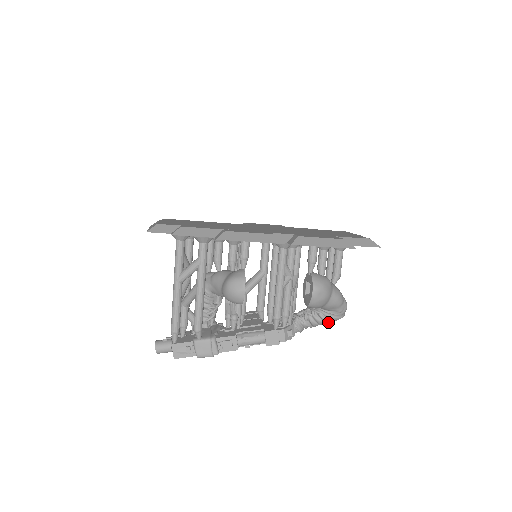
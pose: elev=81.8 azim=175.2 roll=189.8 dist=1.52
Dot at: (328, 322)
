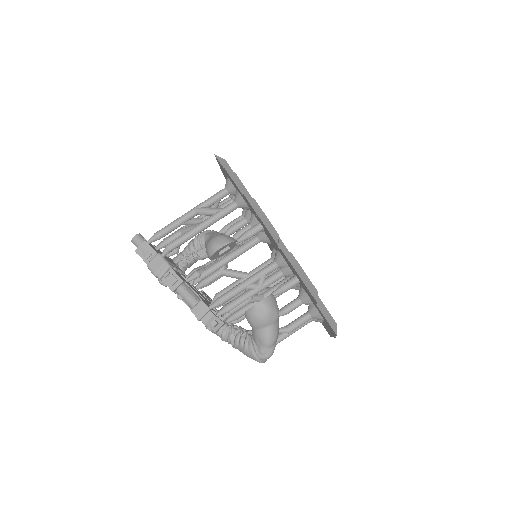
Dot at: (246, 351)
